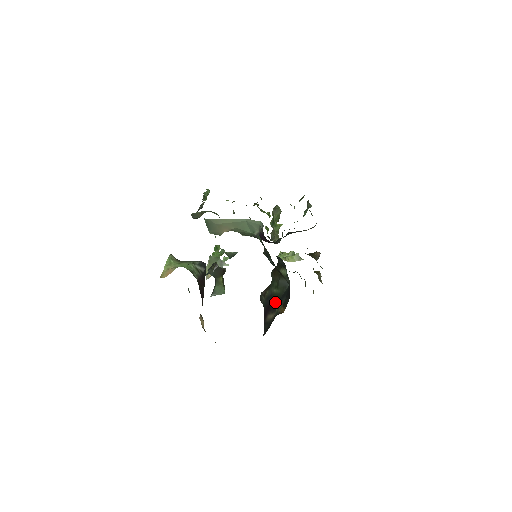
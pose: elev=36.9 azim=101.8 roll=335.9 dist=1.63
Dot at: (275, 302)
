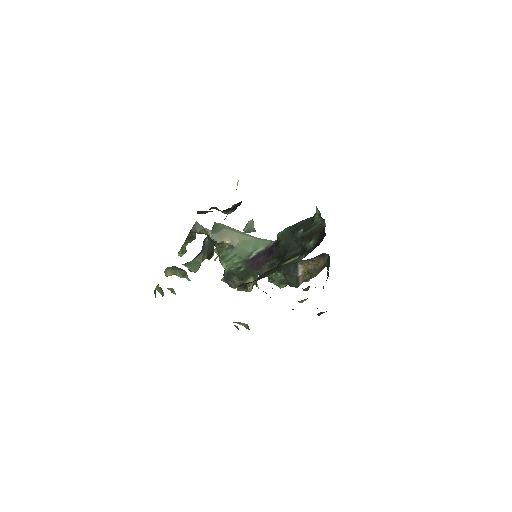
Dot at: occluded
